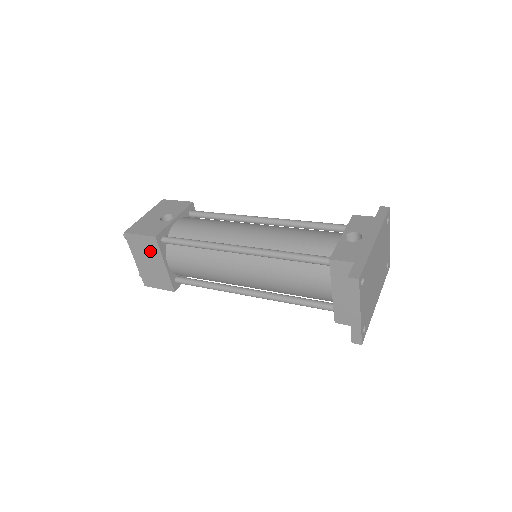
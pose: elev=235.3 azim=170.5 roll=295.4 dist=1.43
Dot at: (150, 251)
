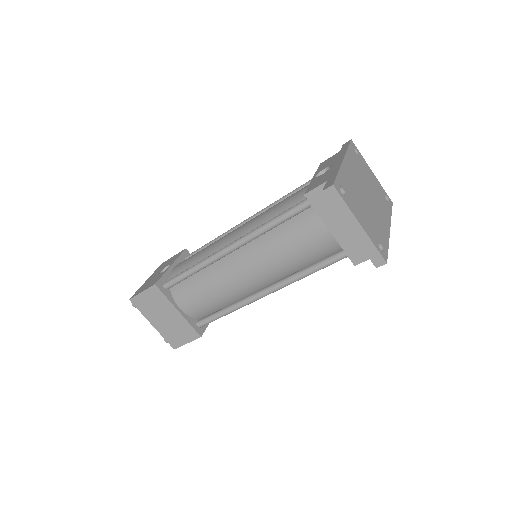
Dot at: (159, 304)
